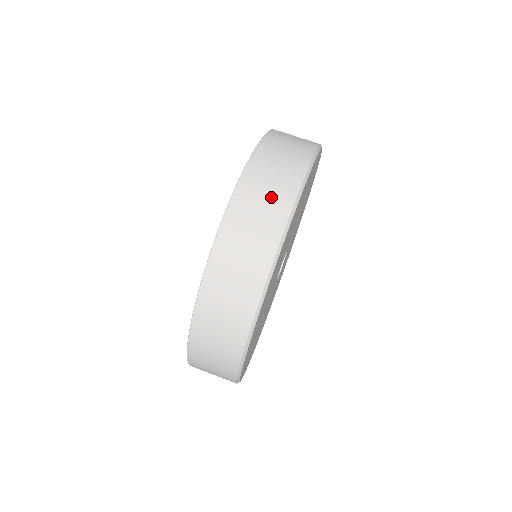
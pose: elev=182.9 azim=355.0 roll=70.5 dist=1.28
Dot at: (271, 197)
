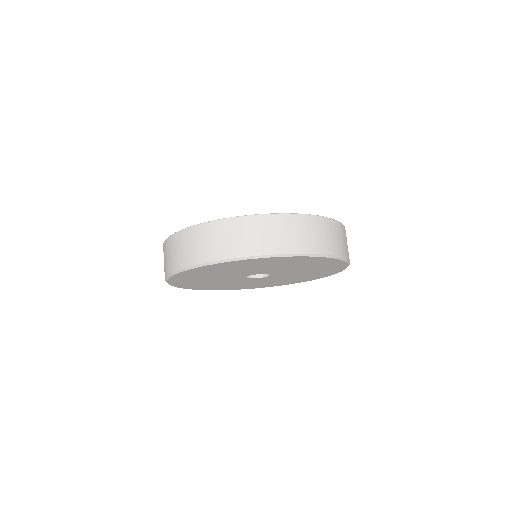
Dot at: (183, 253)
